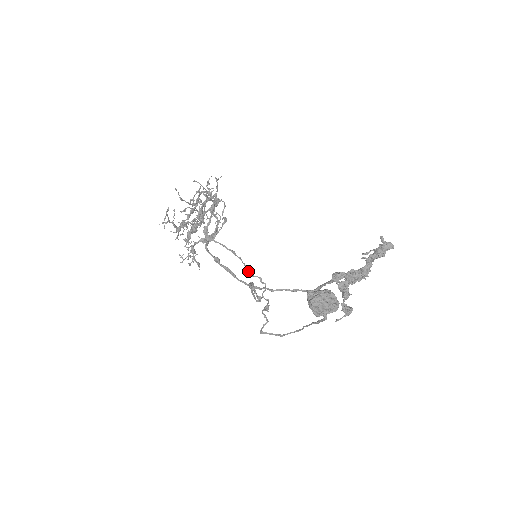
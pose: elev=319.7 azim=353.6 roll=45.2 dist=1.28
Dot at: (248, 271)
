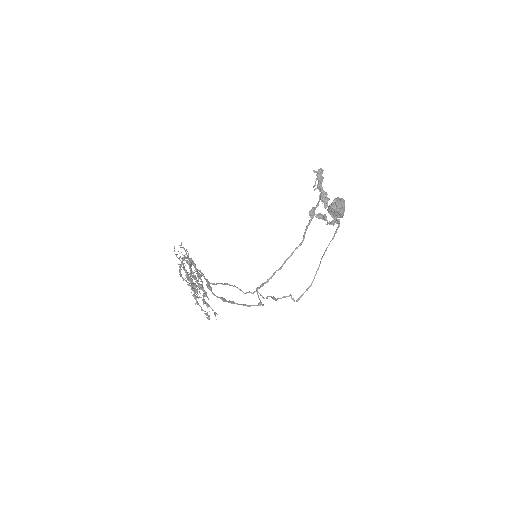
Dot at: (242, 291)
